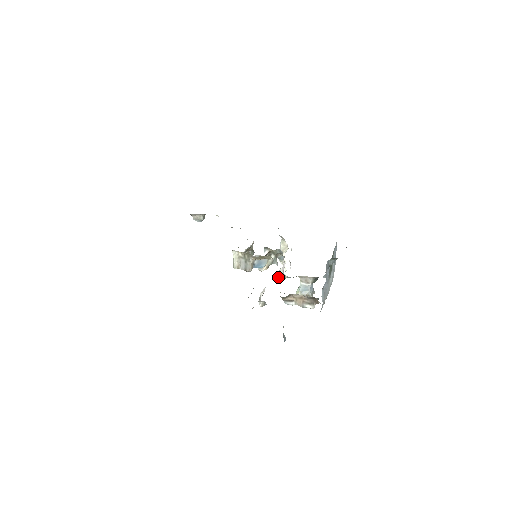
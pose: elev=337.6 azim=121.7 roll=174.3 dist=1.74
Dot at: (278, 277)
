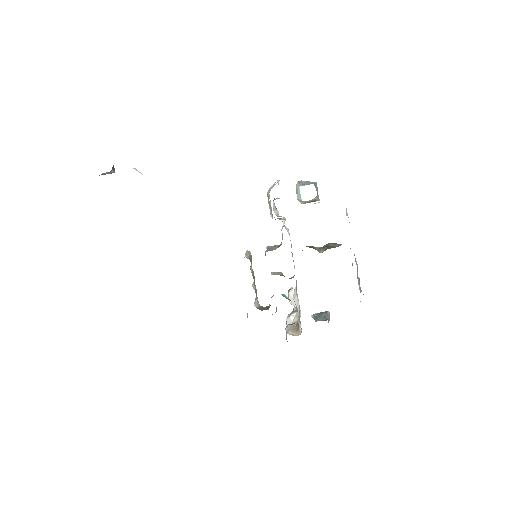
Dot at: occluded
